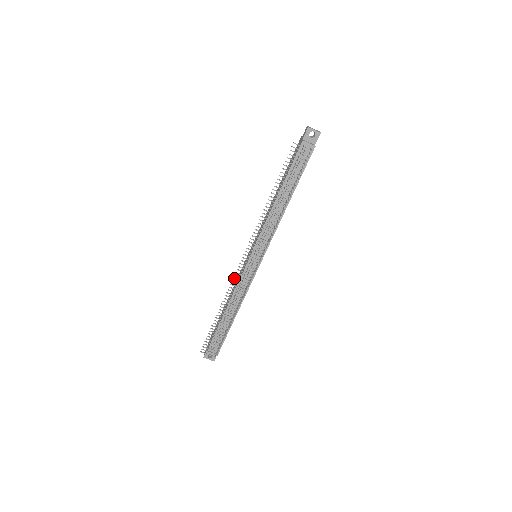
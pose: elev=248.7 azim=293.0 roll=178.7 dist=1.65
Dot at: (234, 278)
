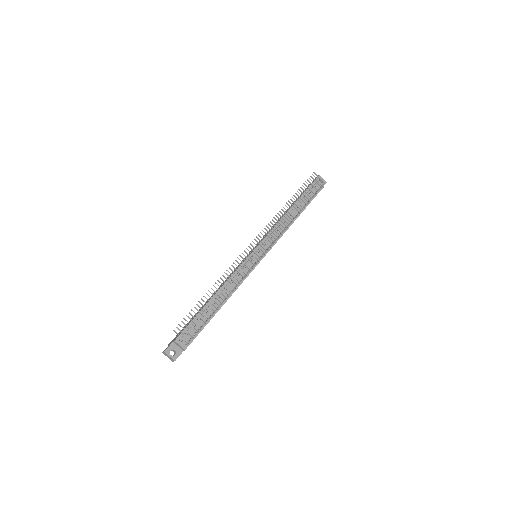
Dot at: occluded
